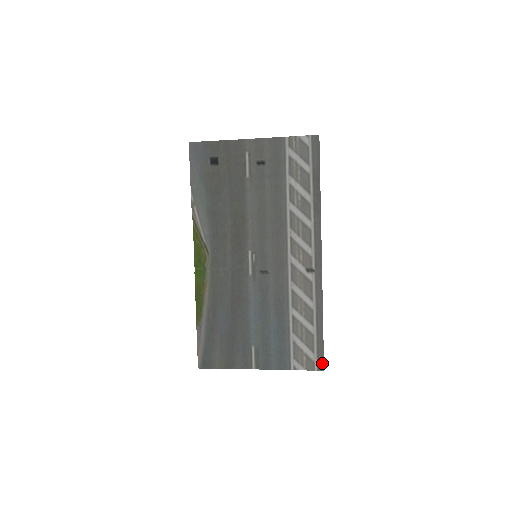
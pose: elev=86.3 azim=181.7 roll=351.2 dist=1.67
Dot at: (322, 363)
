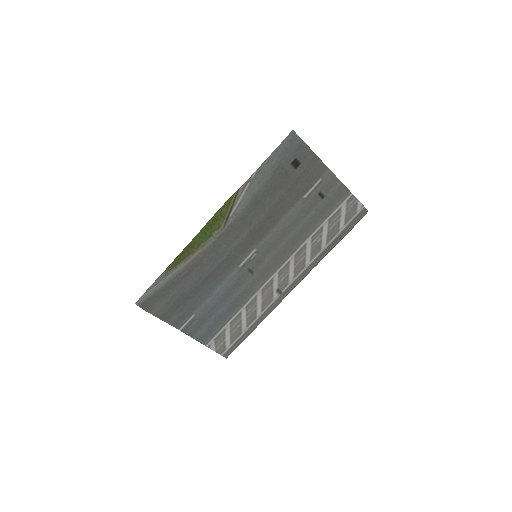
Dot at: (230, 353)
